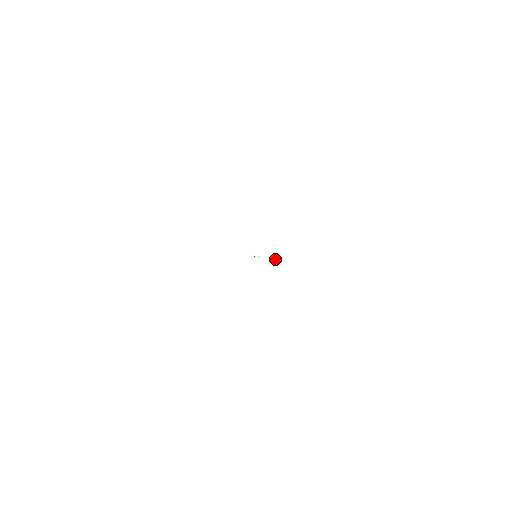
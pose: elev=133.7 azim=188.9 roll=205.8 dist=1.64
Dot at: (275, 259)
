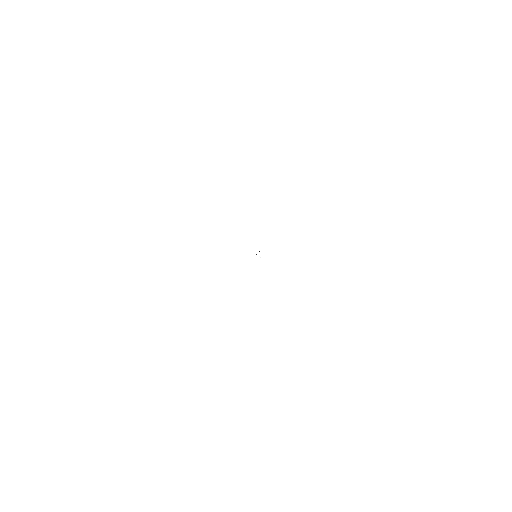
Dot at: (169, 294)
